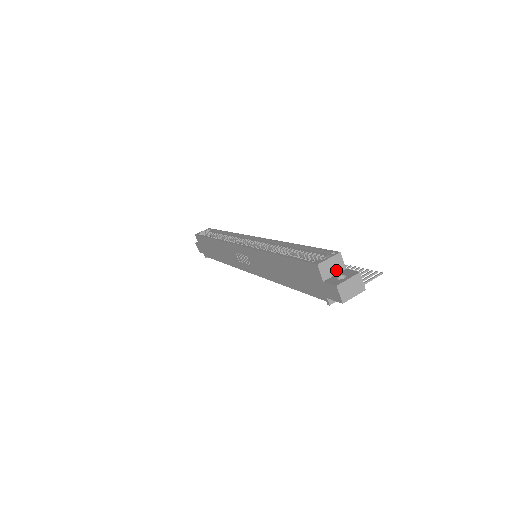
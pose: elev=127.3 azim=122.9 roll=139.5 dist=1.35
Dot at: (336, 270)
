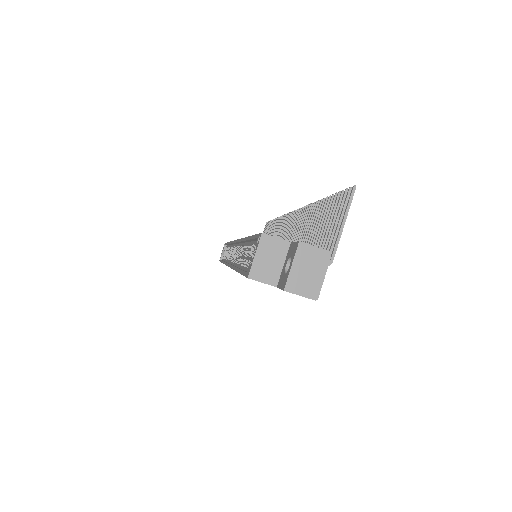
Dot at: (279, 258)
